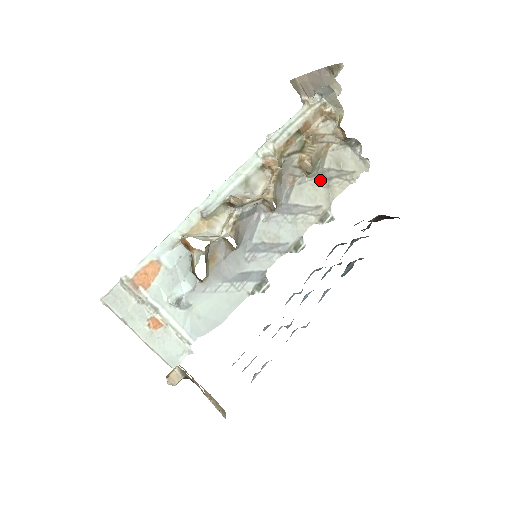
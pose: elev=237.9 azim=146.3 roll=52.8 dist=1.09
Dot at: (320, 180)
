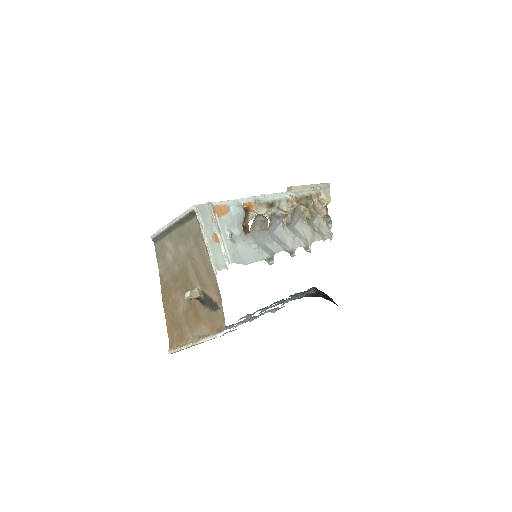
Dot at: (310, 227)
